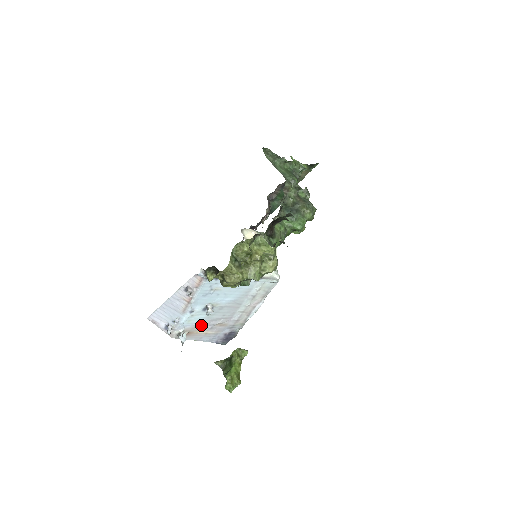
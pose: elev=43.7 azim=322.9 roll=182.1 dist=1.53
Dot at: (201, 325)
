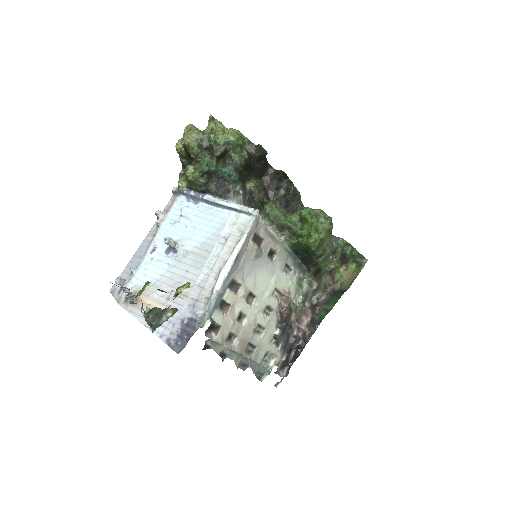
Dot at: (157, 286)
